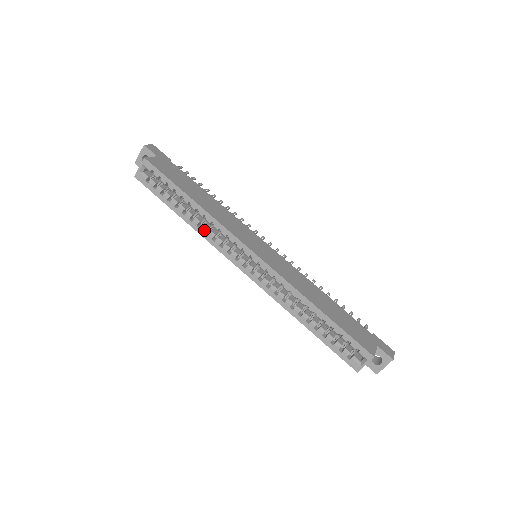
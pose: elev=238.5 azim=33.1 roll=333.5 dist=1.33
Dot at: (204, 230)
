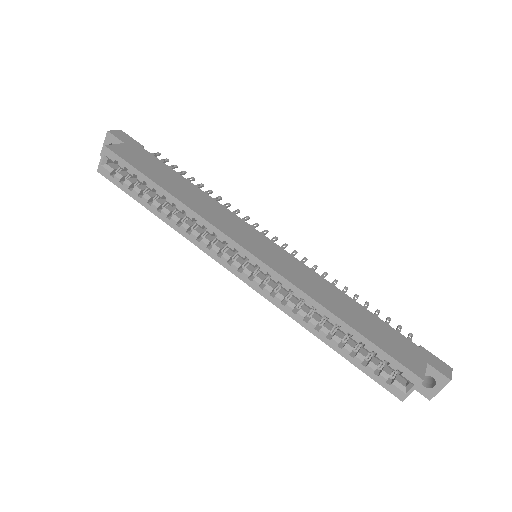
Dot at: (186, 229)
